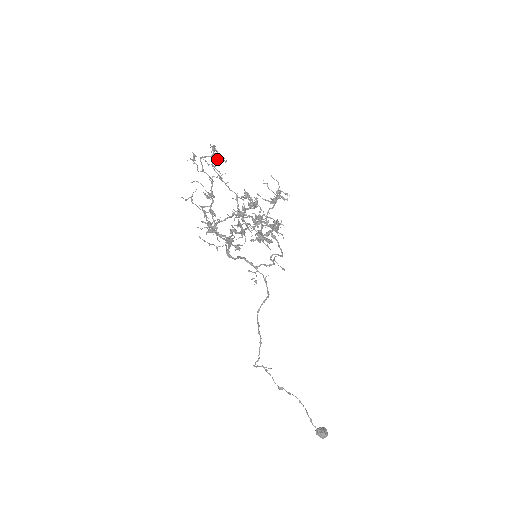
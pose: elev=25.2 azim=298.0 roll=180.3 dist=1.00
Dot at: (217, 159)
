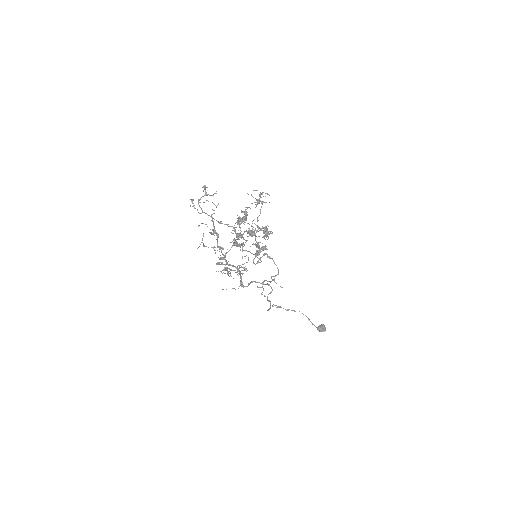
Dot at: (210, 195)
